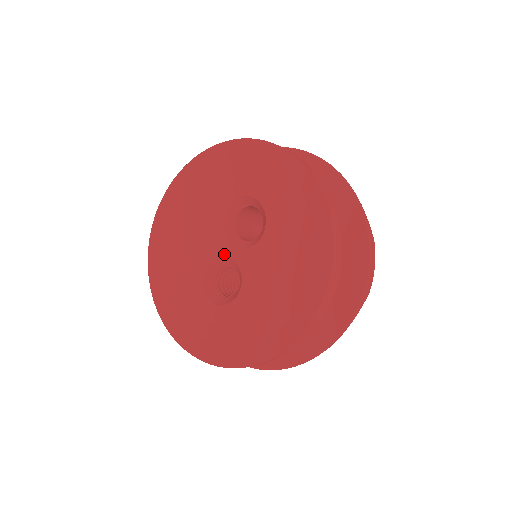
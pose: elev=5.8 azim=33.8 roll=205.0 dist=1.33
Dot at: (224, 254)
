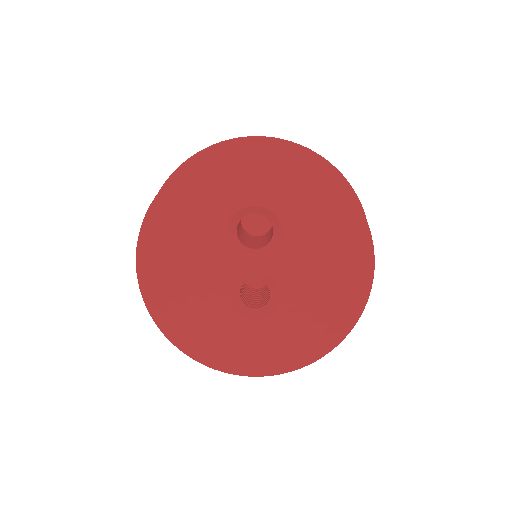
Dot at: (244, 271)
